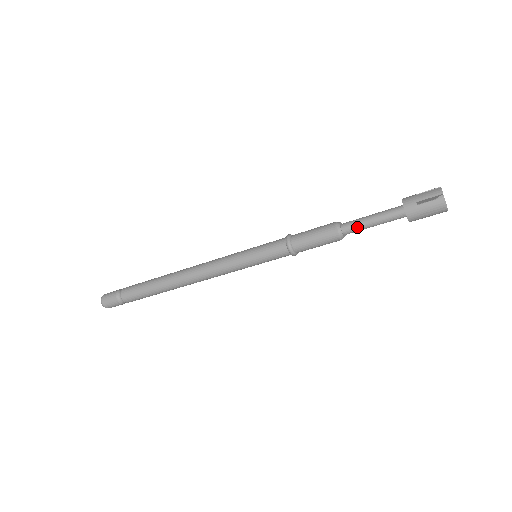
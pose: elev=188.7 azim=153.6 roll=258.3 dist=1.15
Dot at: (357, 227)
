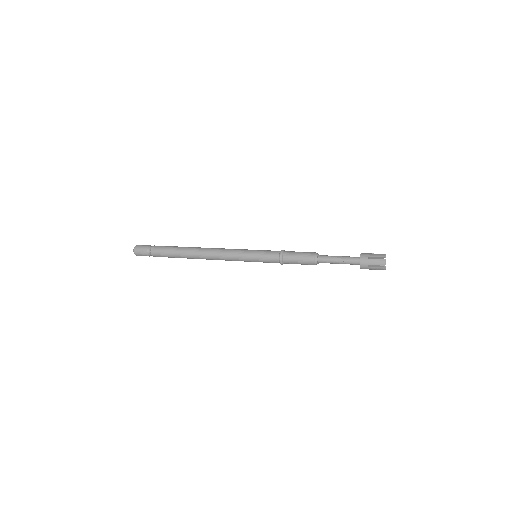
Dot at: occluded
